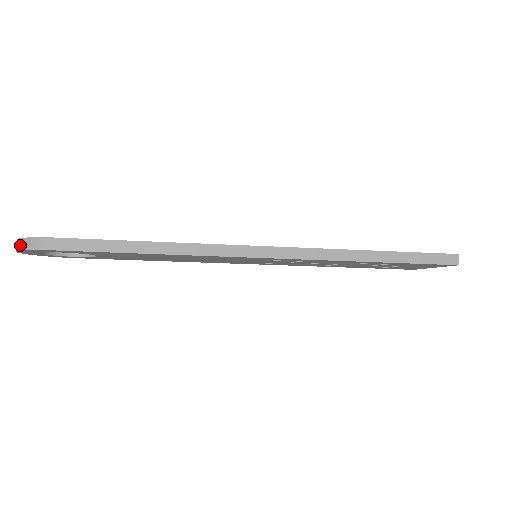
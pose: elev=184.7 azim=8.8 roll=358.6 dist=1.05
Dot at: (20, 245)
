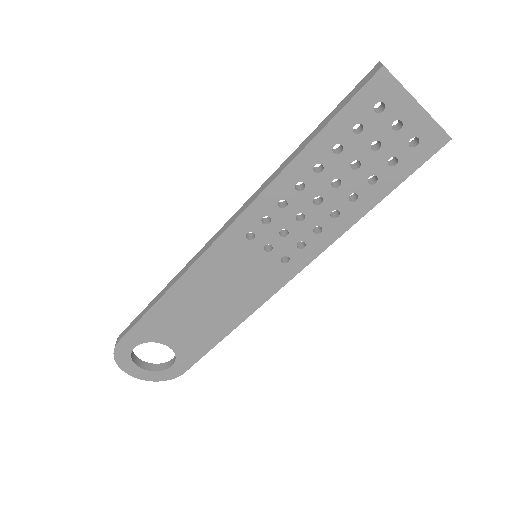
Dot at: (116, 359)
